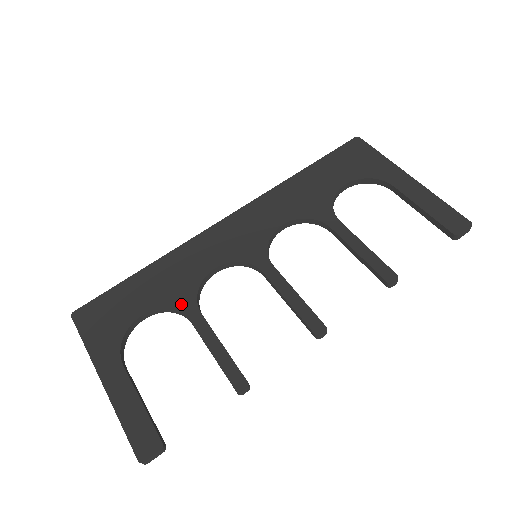
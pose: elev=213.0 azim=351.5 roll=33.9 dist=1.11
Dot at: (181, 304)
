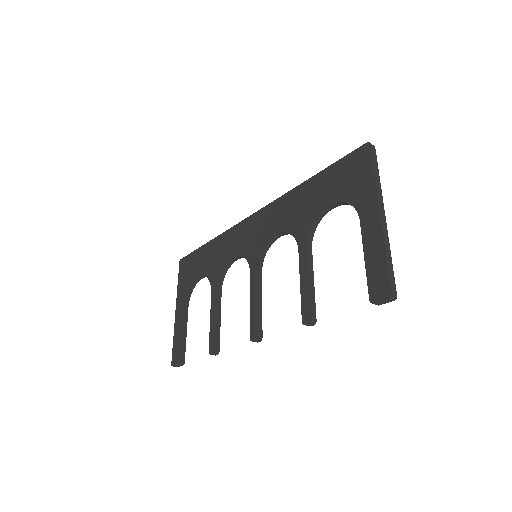
Dot at: (212, 278)
